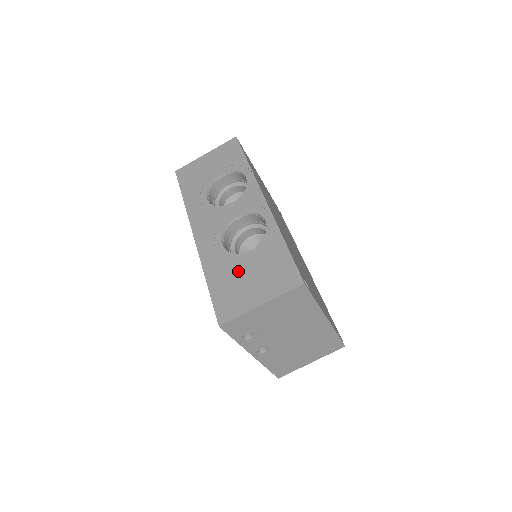
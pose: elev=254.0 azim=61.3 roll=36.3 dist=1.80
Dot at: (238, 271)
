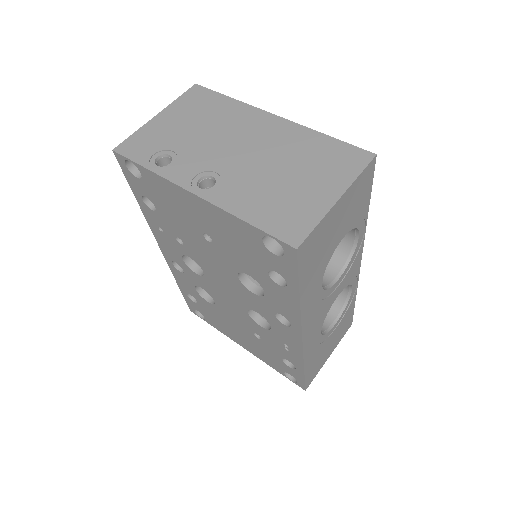
Dot at: occluded
